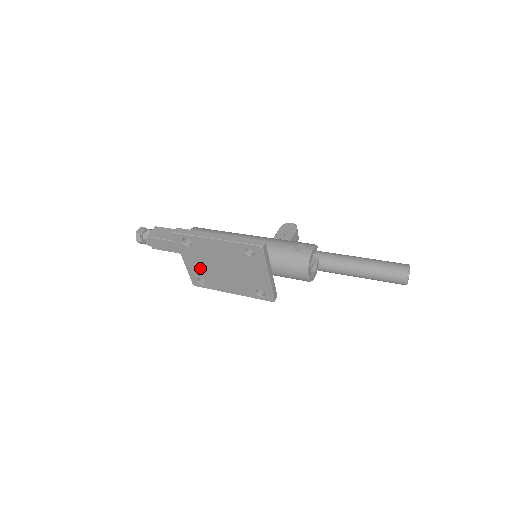
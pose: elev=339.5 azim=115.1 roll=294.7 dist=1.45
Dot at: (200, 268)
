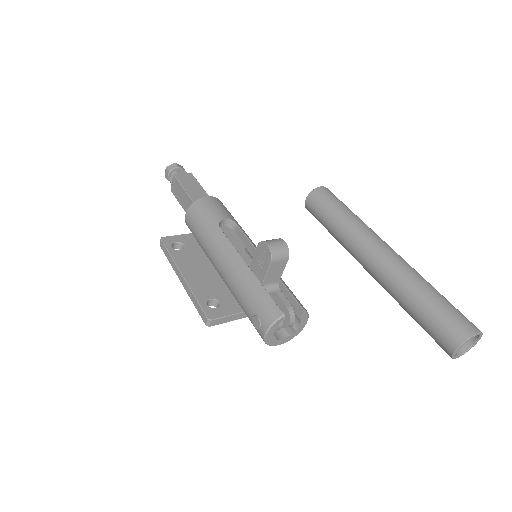
Dot at: occluded
